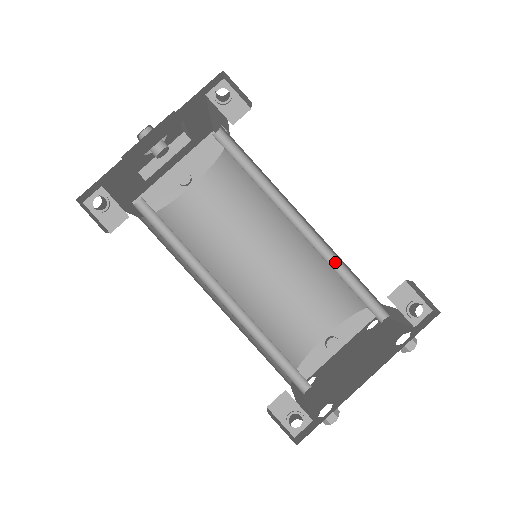
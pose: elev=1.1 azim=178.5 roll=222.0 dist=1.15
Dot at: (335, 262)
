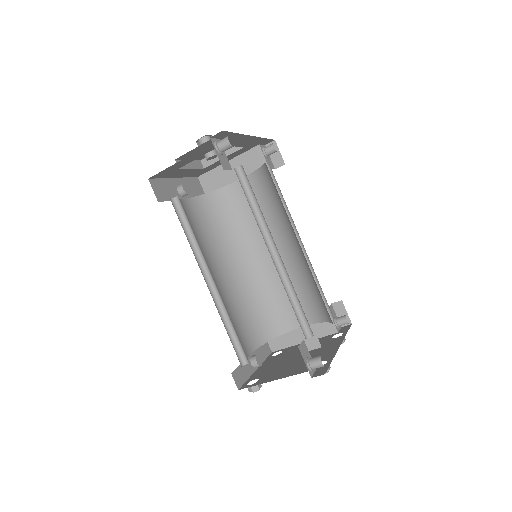
Dot at: occluded
